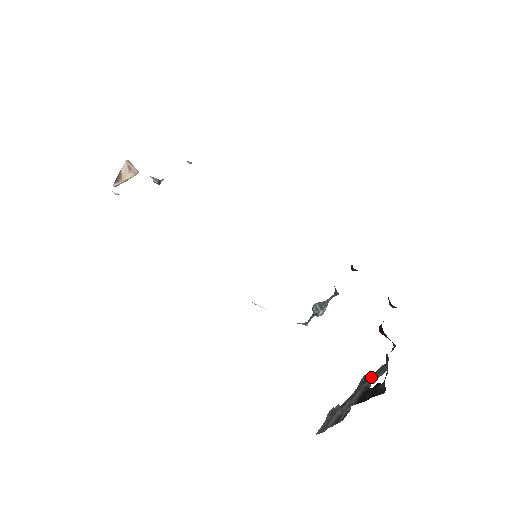
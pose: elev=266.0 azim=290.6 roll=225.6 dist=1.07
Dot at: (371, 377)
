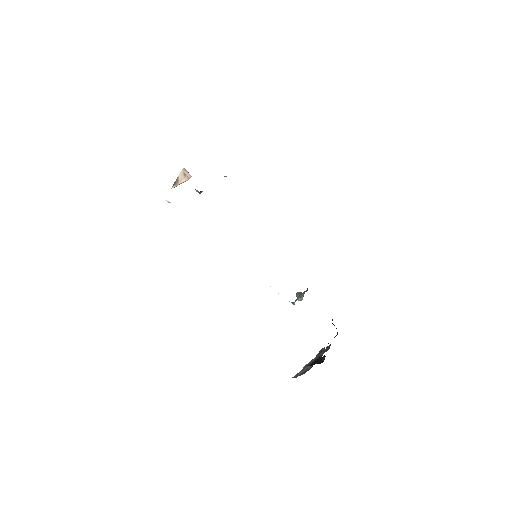
Dot at: (324, 350)
